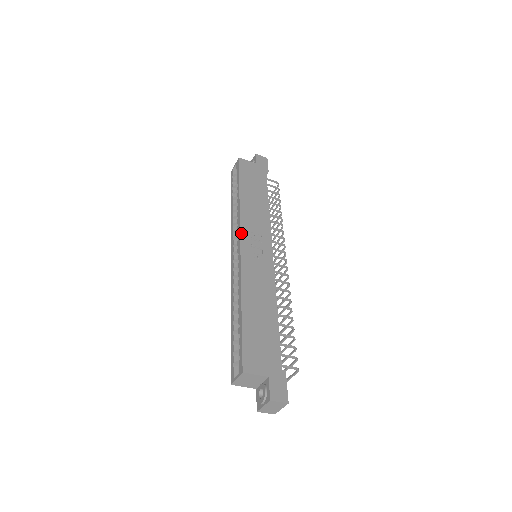
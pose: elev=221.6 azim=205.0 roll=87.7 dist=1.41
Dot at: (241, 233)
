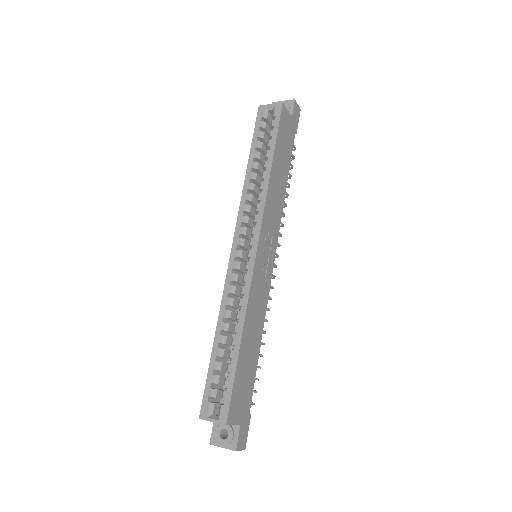
Dot at: (261, 233)
